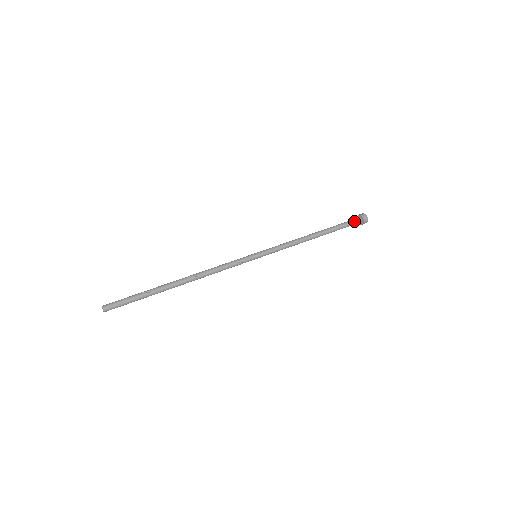
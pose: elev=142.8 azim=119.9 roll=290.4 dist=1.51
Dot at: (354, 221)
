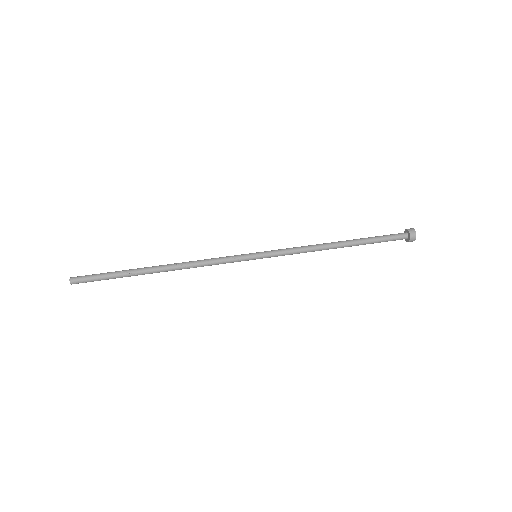
Dot at: (396, 234)
